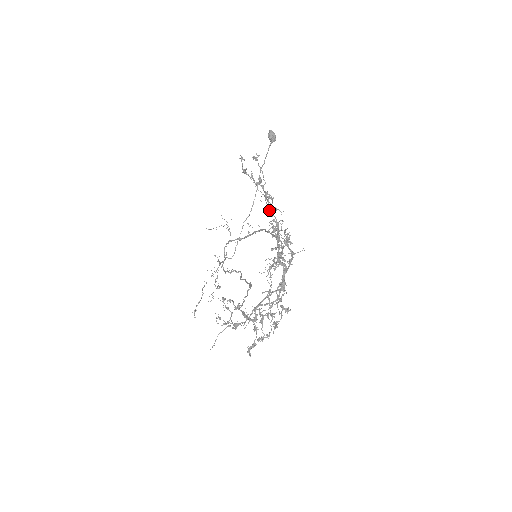
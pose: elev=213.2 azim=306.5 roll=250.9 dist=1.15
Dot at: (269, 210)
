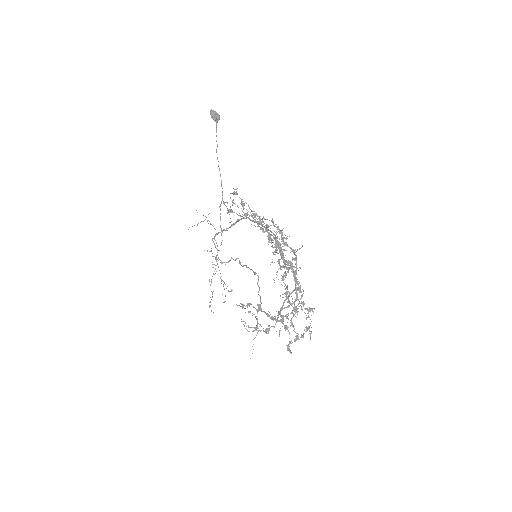
Dot at: (263, 230)
